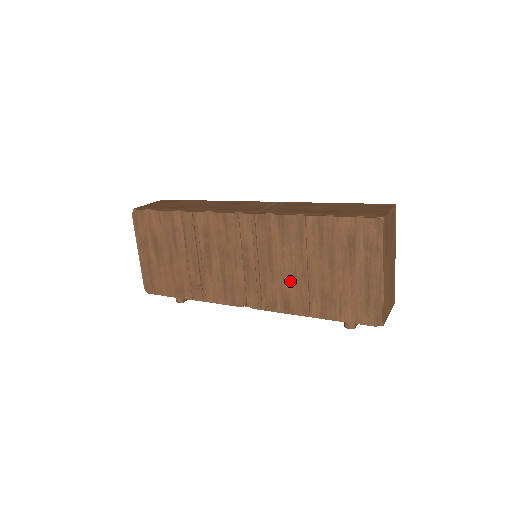
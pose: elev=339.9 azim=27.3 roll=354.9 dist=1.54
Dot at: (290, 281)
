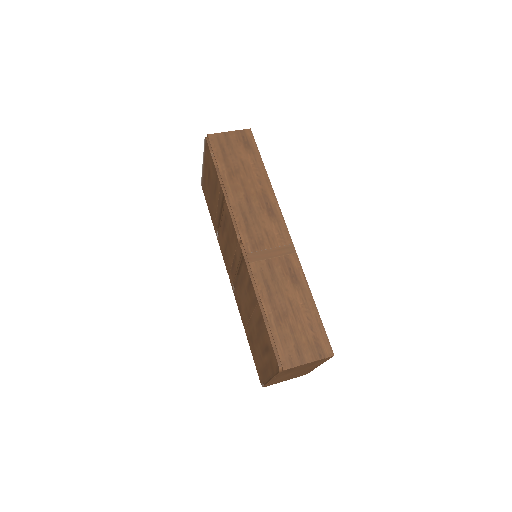
Dot at: (244, 305)
